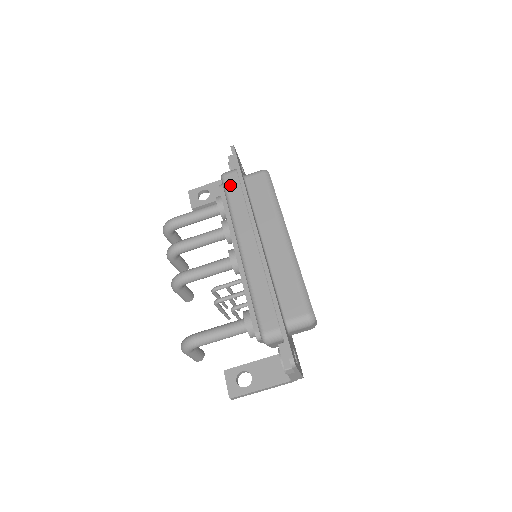
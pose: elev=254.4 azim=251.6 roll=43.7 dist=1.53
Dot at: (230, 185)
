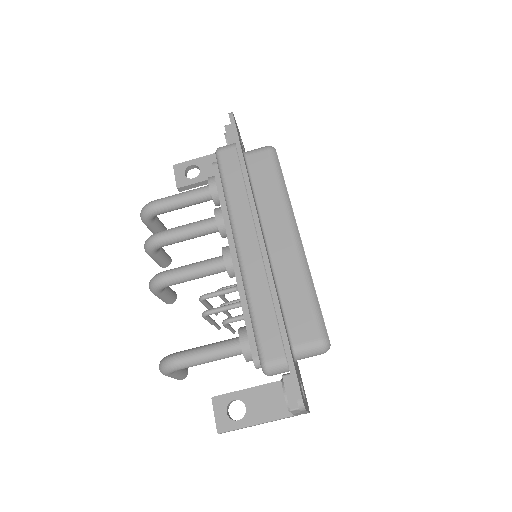
Dot at: (227, 164)
